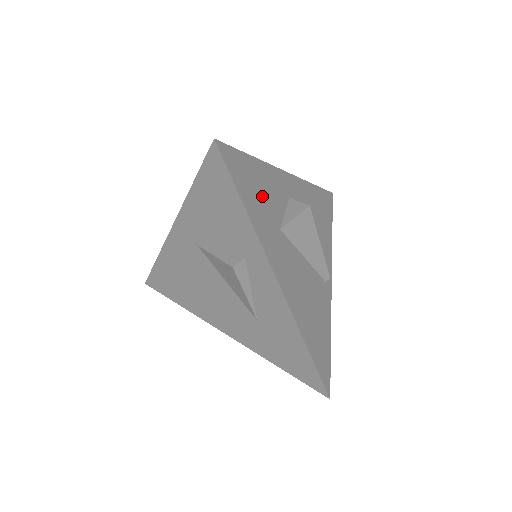
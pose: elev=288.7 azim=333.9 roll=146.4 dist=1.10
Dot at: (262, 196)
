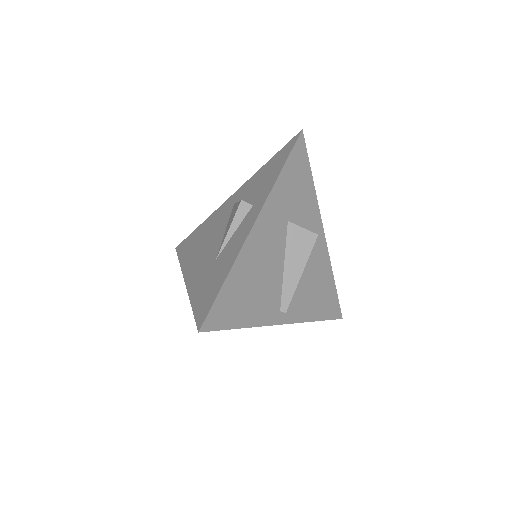
Dot at: (297, 192)
